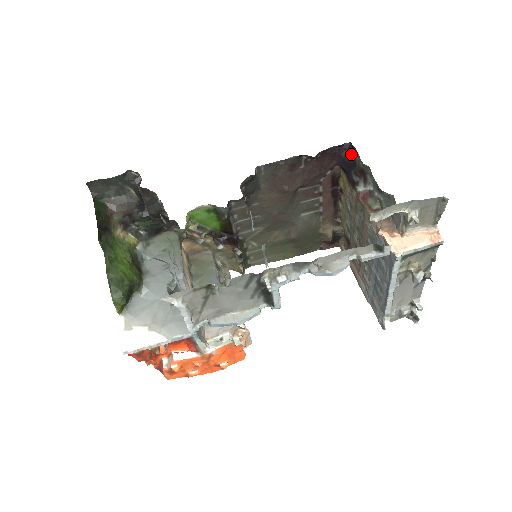
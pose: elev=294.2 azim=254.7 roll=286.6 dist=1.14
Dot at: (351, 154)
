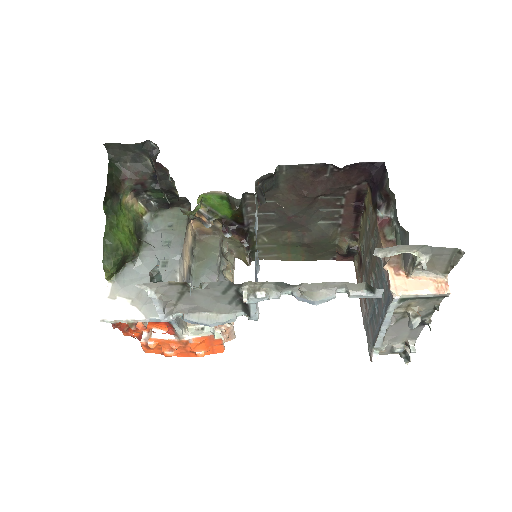
Dot at: (381, 174)
